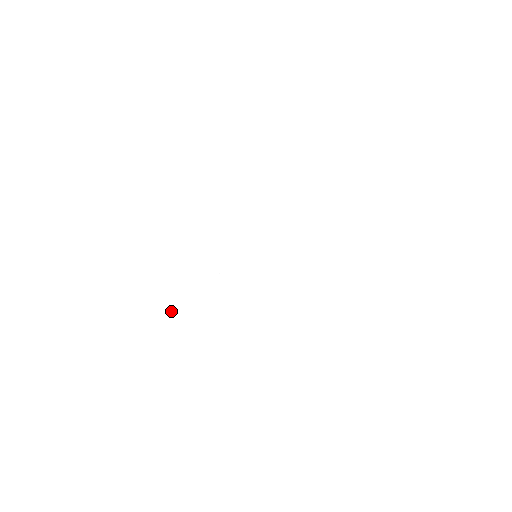
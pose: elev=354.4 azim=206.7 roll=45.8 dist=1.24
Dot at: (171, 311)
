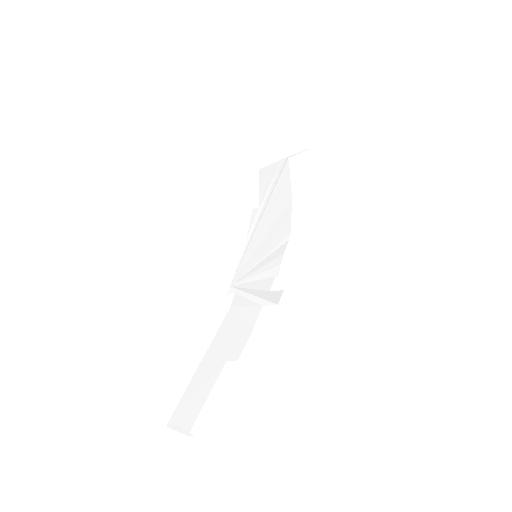
Dot at: (202, 370)
